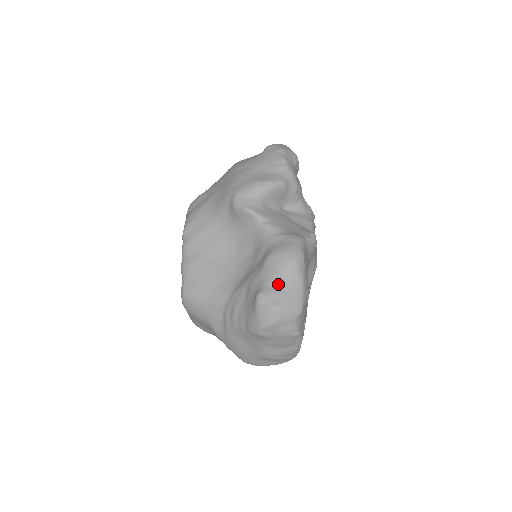
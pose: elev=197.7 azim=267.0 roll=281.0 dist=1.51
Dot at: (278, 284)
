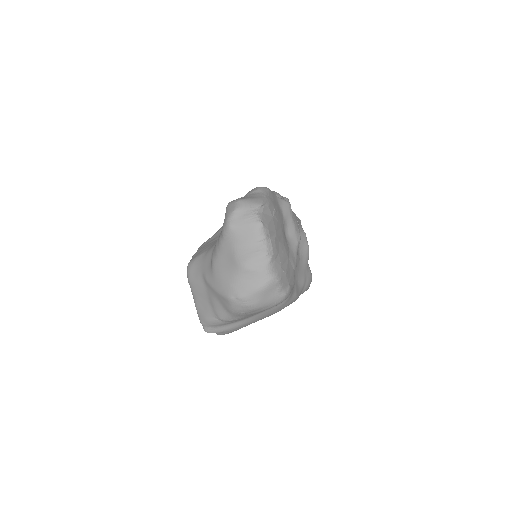
Dot at: occluded
